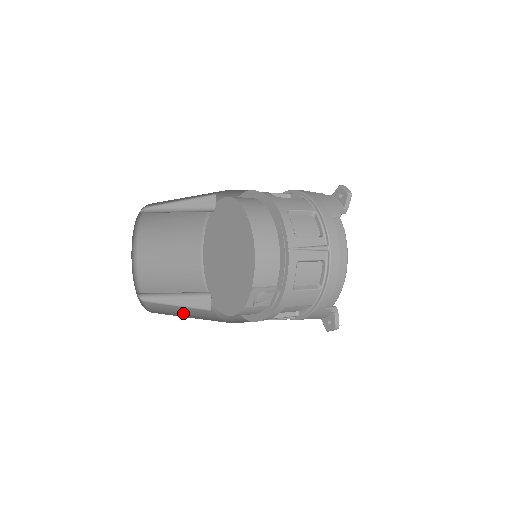
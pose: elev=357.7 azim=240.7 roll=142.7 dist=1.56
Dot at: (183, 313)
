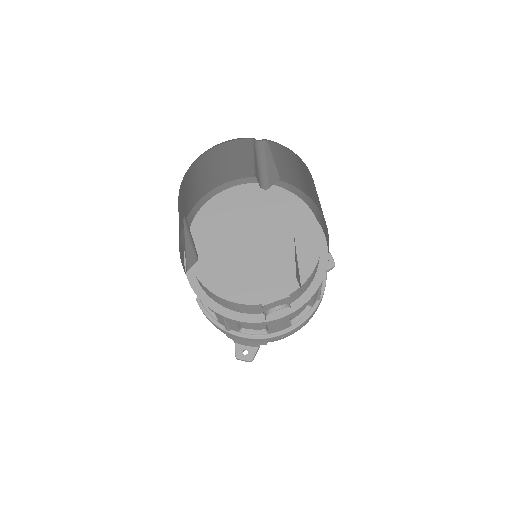
Dot at: occluded
